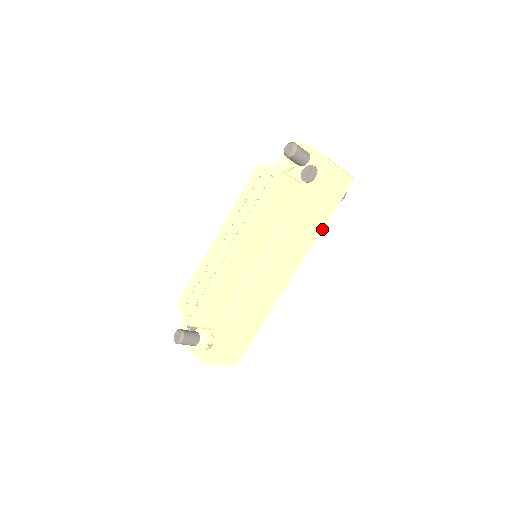
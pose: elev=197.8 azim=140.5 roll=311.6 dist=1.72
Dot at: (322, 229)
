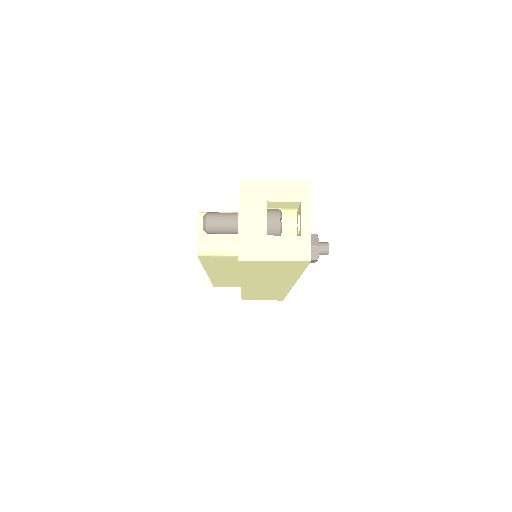
Dot at: (300, 275)
